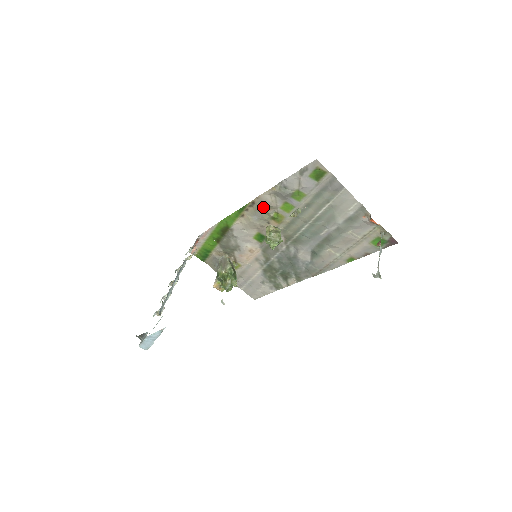
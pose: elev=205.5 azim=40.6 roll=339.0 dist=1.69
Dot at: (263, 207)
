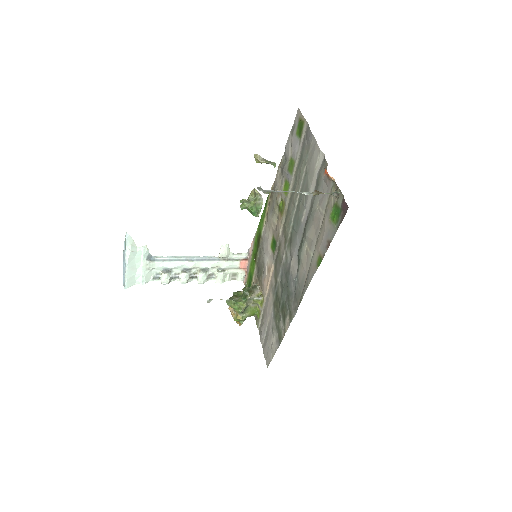
Dot at: (275, 194)
